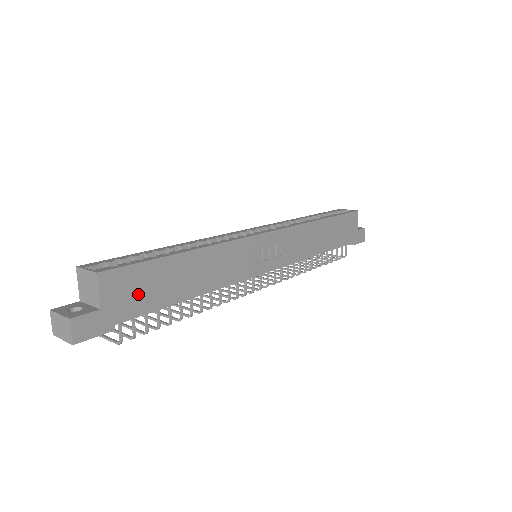
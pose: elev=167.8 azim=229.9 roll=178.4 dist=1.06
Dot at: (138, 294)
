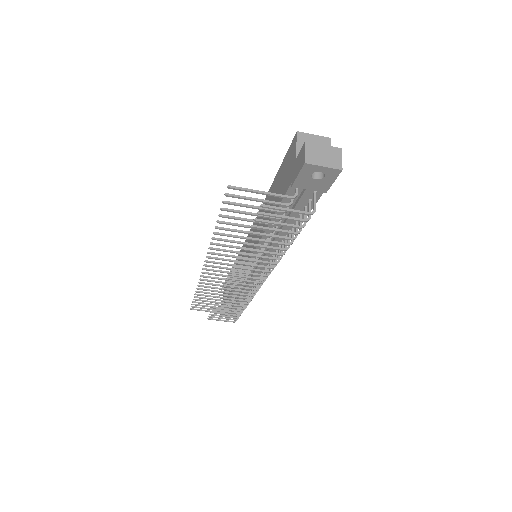
Dot at: occluded
